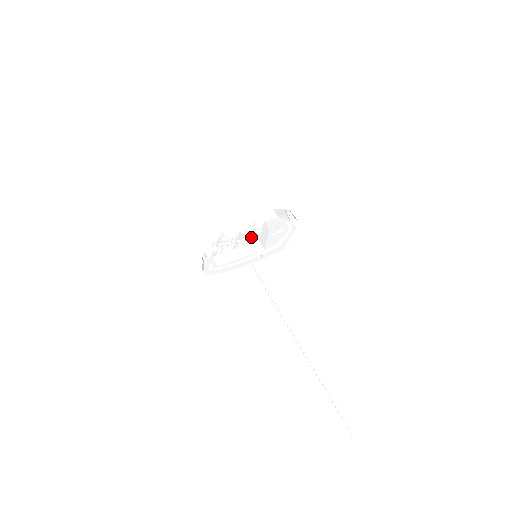
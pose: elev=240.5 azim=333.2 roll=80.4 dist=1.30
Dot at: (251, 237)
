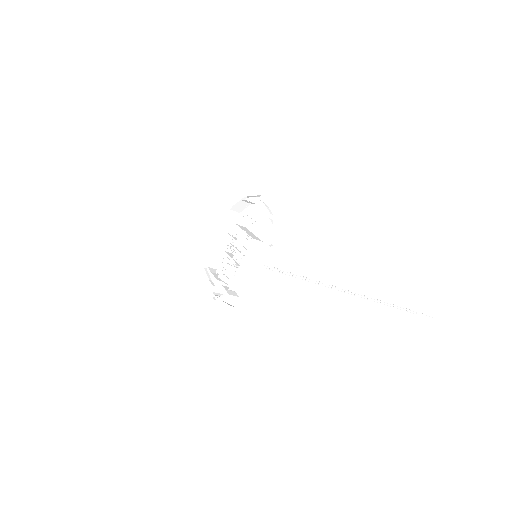
Dot at: (240, 245)
